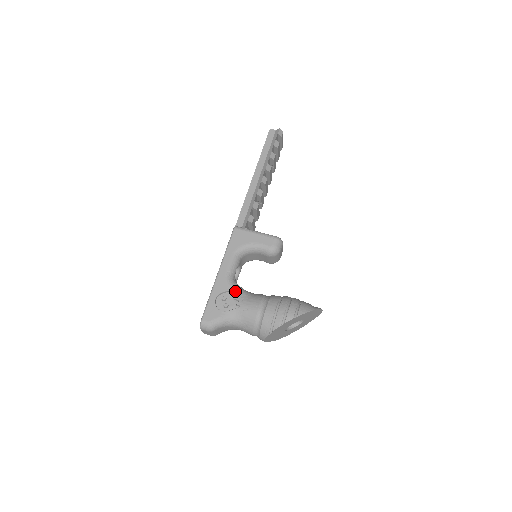
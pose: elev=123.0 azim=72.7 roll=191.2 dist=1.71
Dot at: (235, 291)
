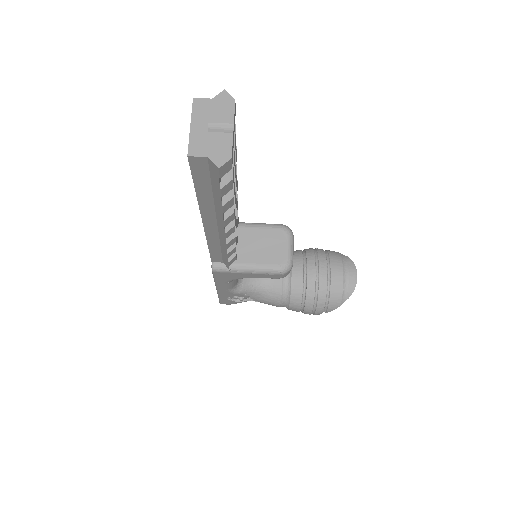
Dot at: (246, 295)
